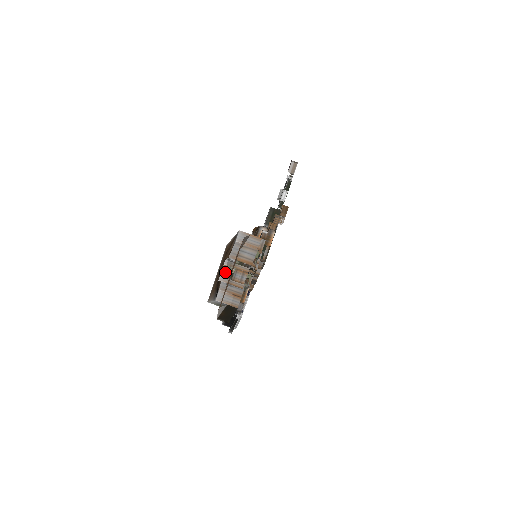
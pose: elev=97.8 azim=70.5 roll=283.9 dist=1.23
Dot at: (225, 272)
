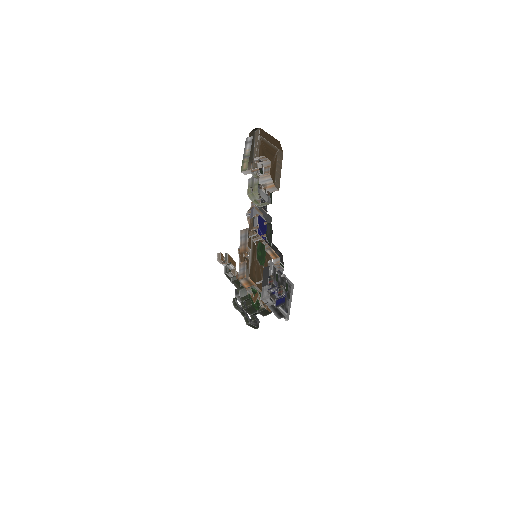
Dot at: (256, 177)
